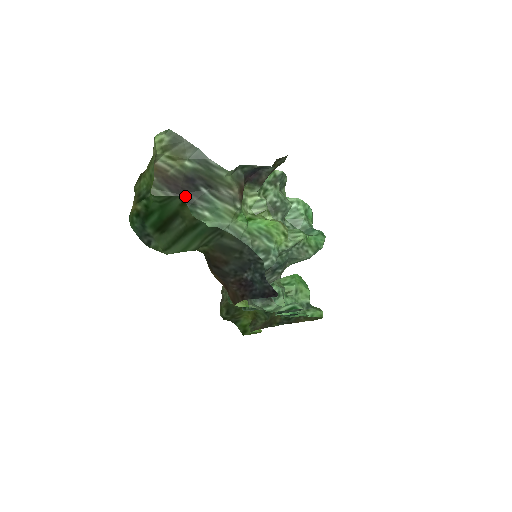
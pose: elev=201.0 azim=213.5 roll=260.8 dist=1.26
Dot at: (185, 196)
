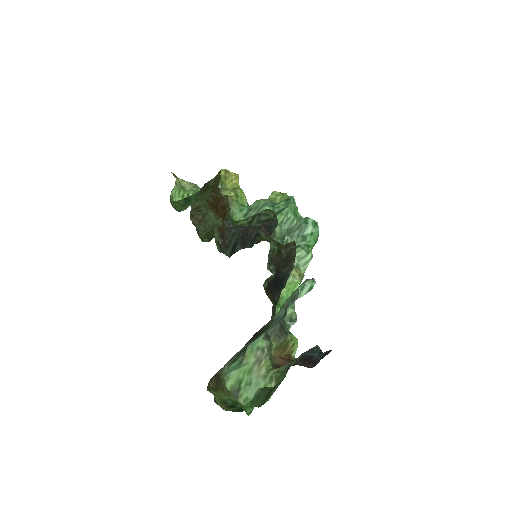
Dot at: occluded
